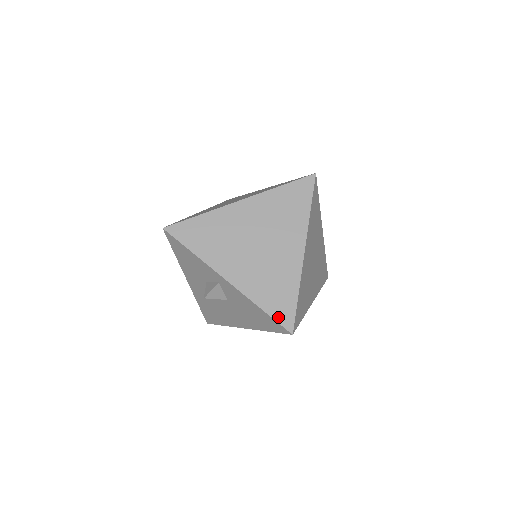
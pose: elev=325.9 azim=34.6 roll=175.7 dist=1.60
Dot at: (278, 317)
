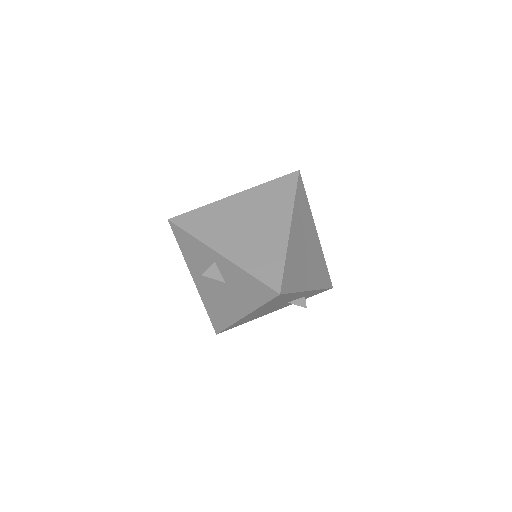
Dot at: (266, 280)
